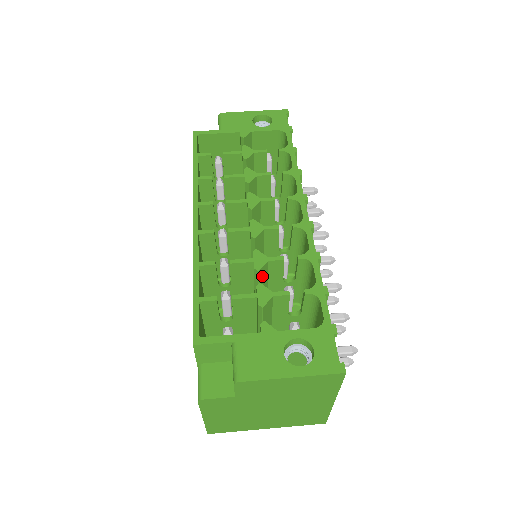
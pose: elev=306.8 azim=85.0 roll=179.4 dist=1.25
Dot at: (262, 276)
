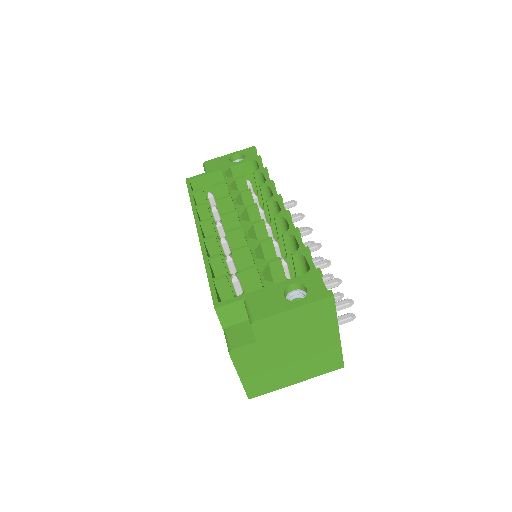
Dot at: (259, 257)
